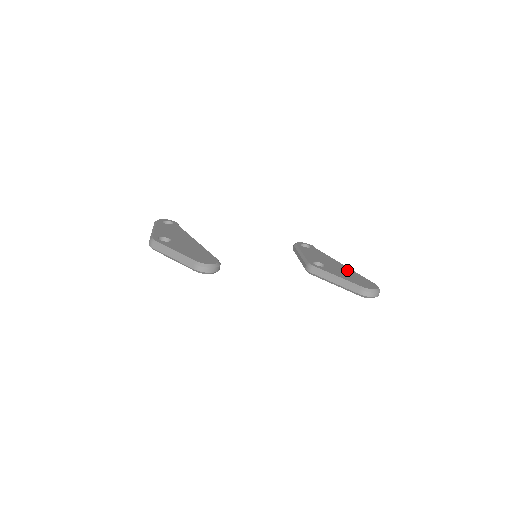
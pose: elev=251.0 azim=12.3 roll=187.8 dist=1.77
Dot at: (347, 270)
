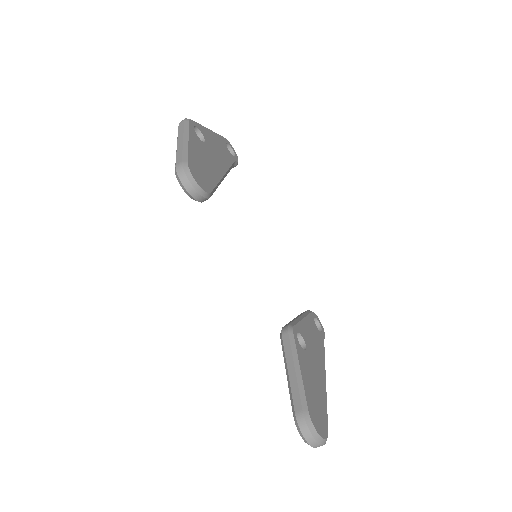
Dot at: (321, 385)
